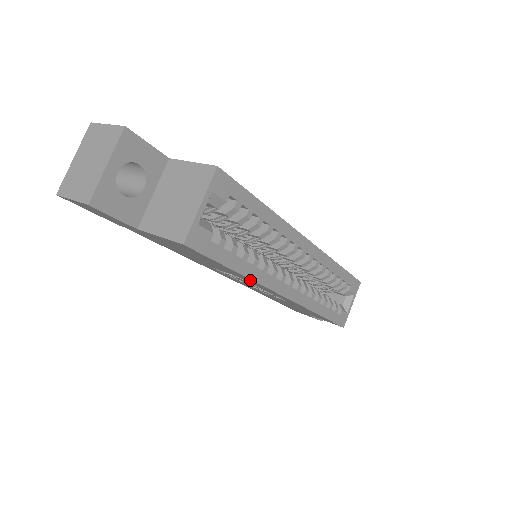
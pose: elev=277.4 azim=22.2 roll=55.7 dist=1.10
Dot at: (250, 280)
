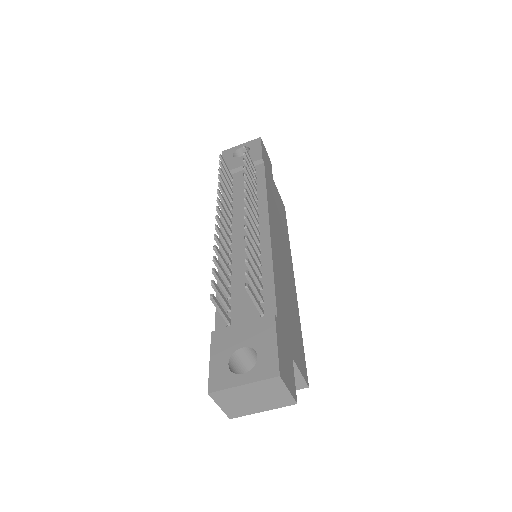
Dot at: occluded
